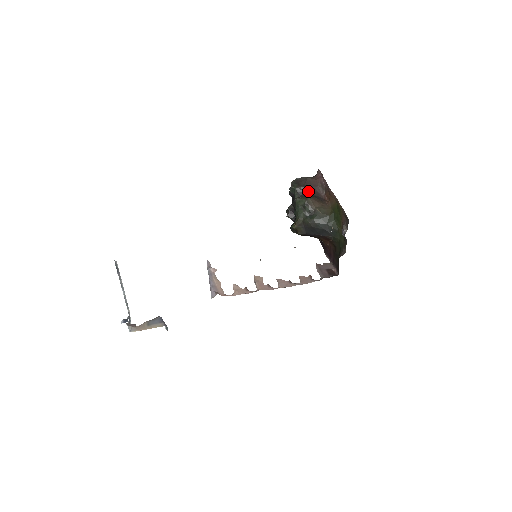
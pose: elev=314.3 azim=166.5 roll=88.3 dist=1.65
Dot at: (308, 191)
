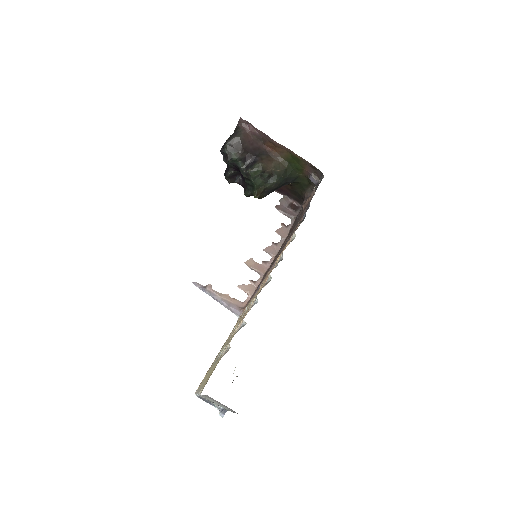
Dot at: (250, 153)
